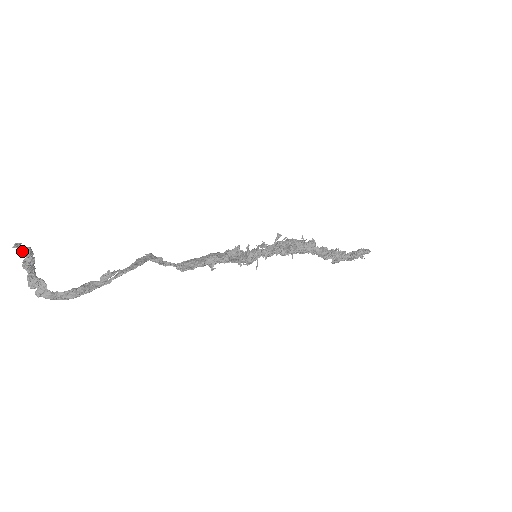
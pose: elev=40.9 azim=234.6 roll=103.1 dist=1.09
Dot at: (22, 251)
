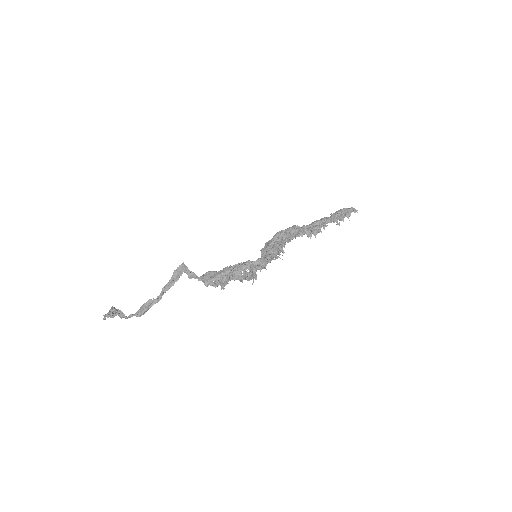
Dot at: (108, 314)
